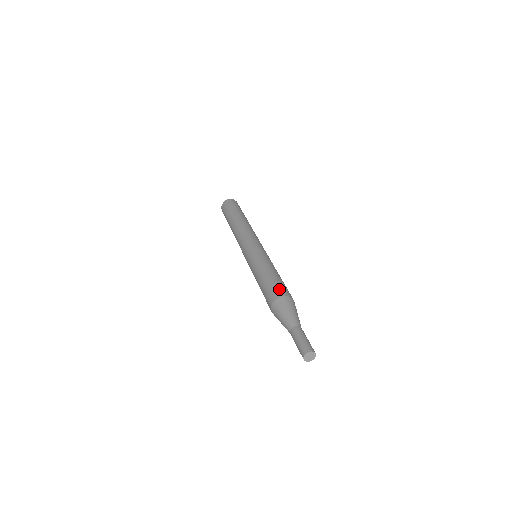
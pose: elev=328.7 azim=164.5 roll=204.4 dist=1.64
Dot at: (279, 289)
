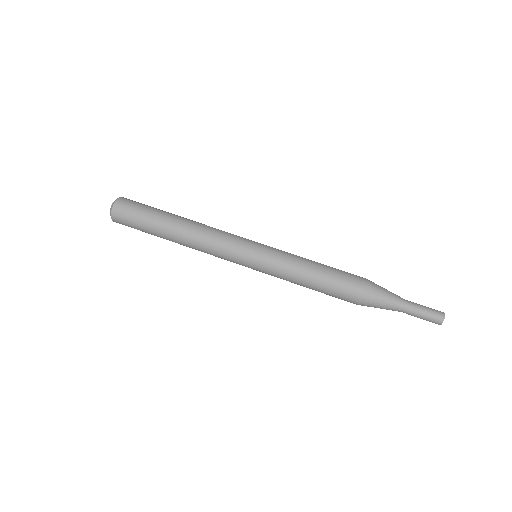
Dot at: (353, 275)
